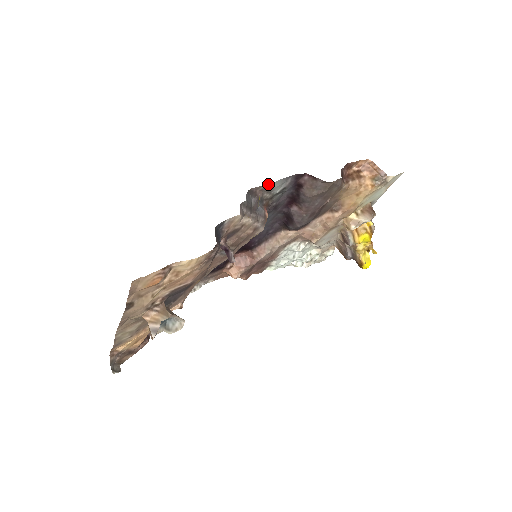
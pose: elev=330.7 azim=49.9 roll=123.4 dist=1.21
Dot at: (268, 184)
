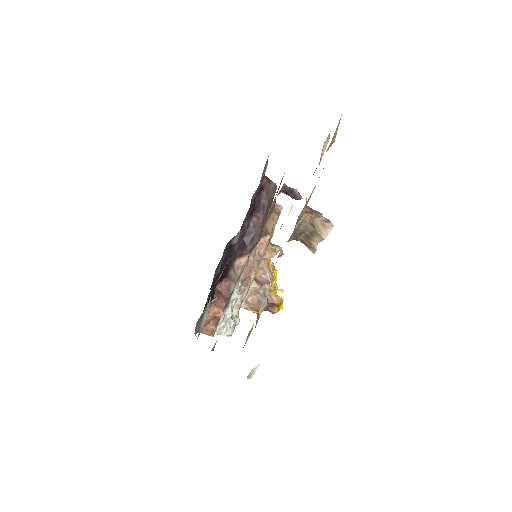
Dot at: (267, 162)
